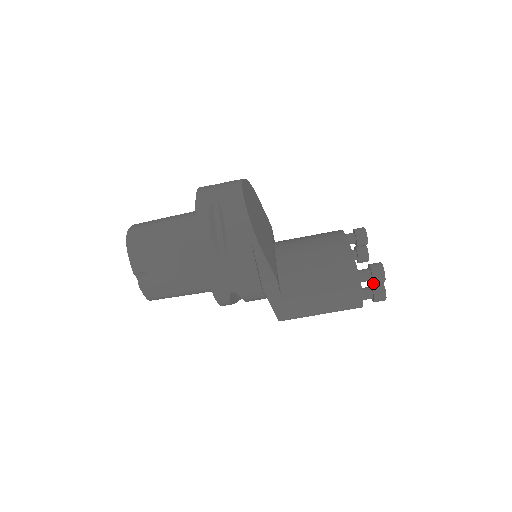
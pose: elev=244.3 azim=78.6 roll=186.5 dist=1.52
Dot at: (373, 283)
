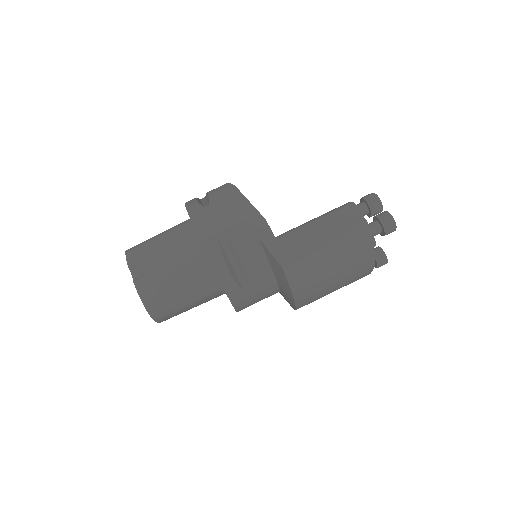
Dot at: (369, 207)
